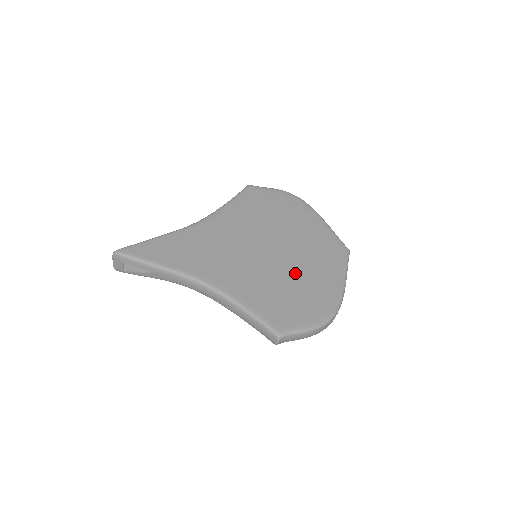
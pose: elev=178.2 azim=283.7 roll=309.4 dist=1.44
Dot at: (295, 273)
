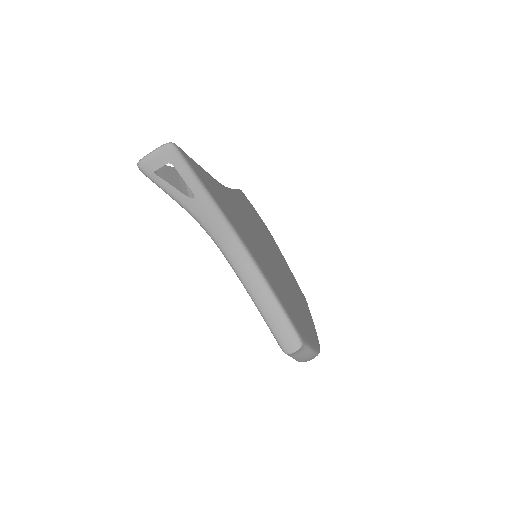
Dot at: (291, 292)
